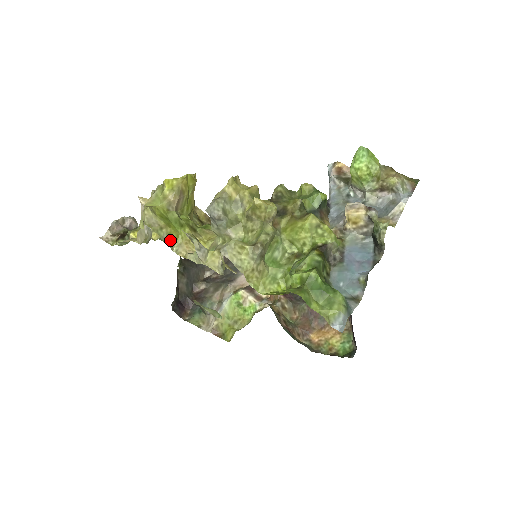
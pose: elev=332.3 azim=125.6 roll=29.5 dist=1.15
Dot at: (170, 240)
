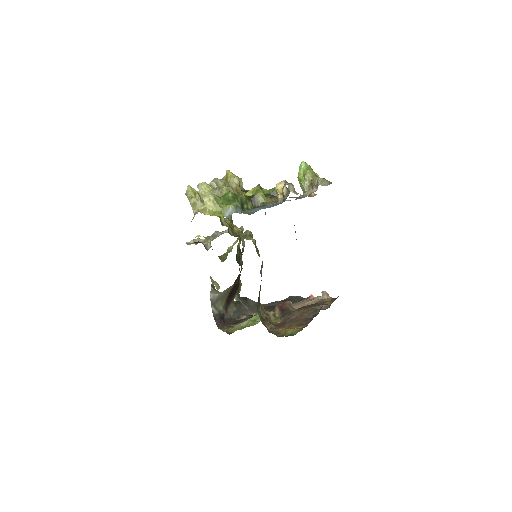
Dot at: (194, 206)
